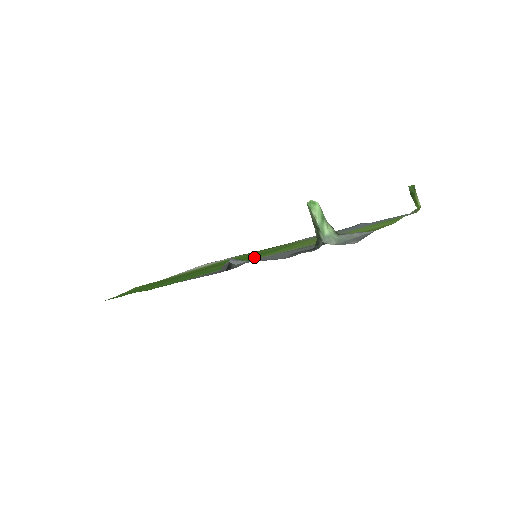
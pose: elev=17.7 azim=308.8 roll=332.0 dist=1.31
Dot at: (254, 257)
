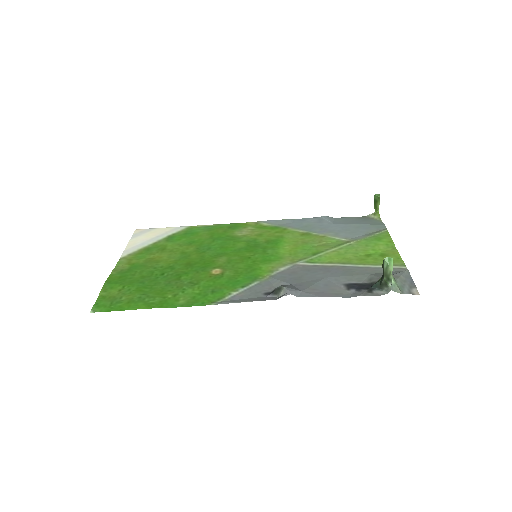
Dot at: (262, 261)
